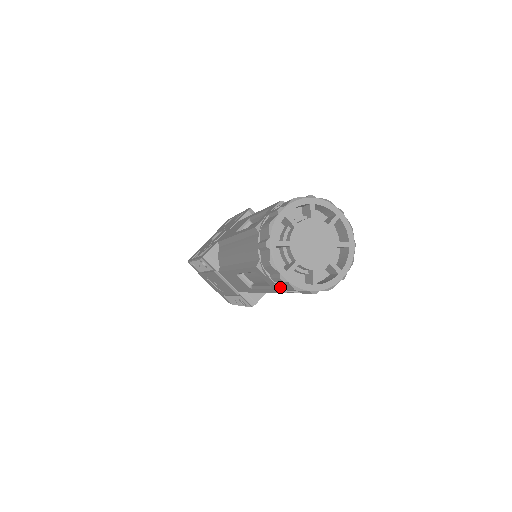
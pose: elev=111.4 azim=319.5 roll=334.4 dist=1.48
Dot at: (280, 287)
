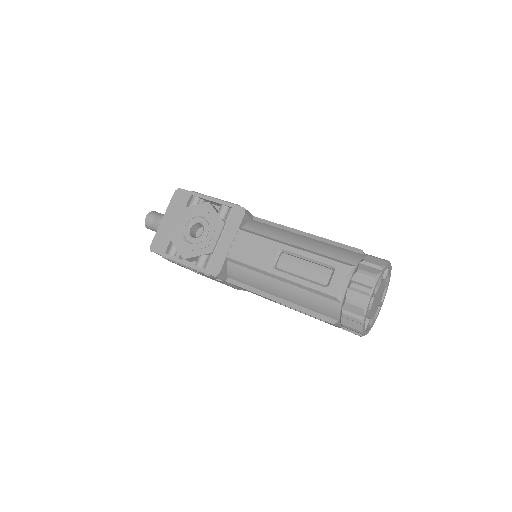
Dot at: (342, 328)
